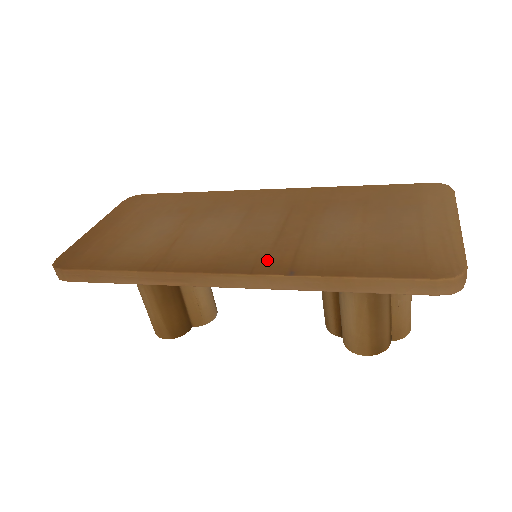
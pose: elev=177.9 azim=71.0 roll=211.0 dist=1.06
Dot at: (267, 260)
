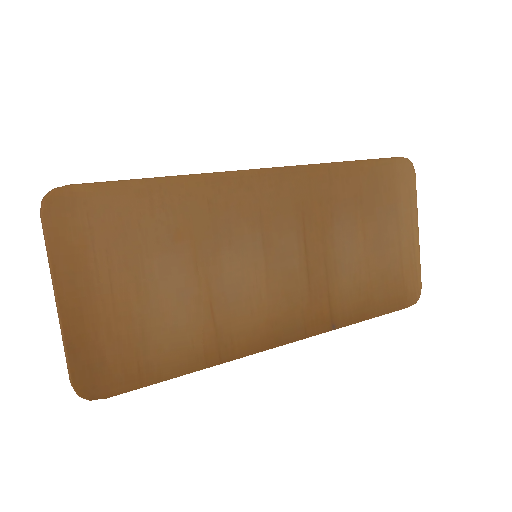
Dot at: (312, 316)
